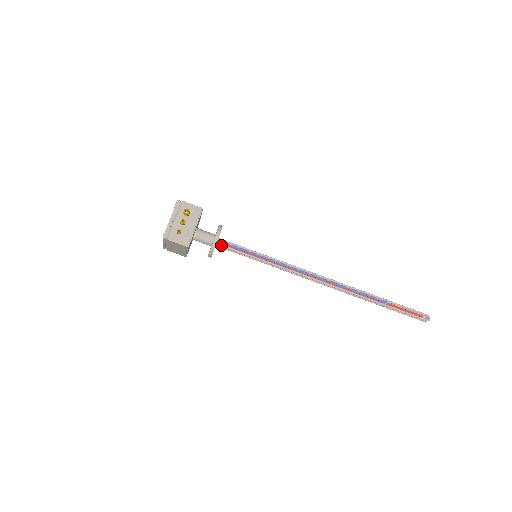
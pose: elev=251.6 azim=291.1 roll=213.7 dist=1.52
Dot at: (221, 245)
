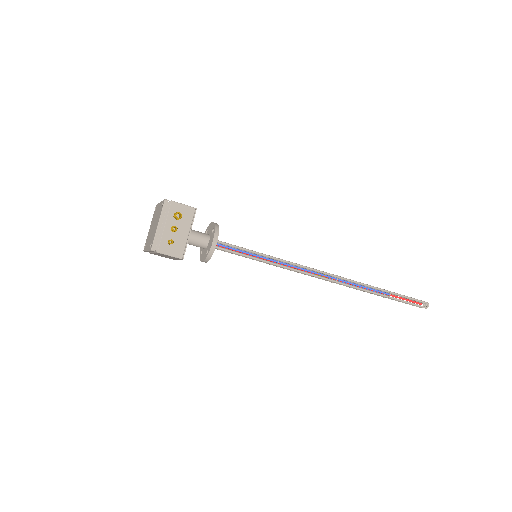
Dot at: (217, 248)
